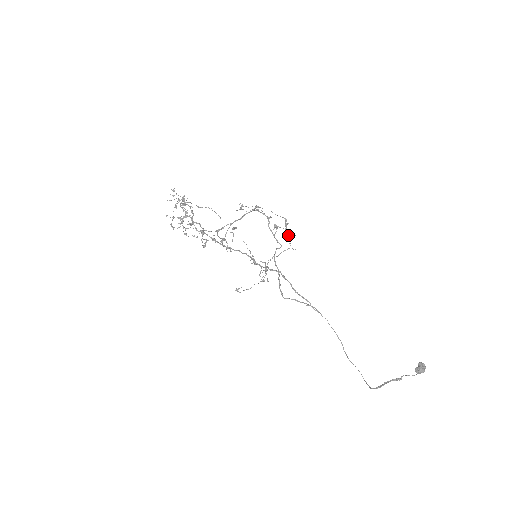
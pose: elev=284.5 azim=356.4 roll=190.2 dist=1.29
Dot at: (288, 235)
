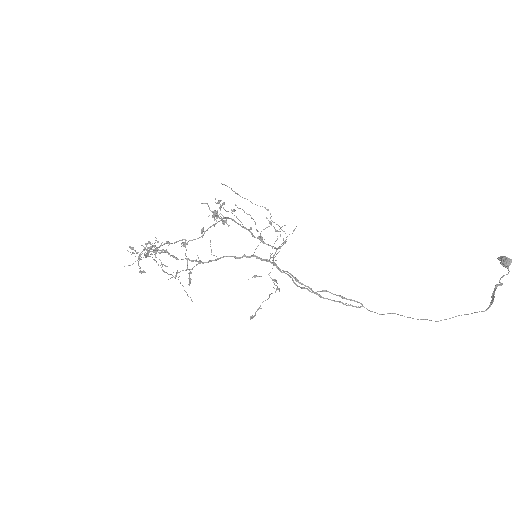
Dot at: (278, 225)
